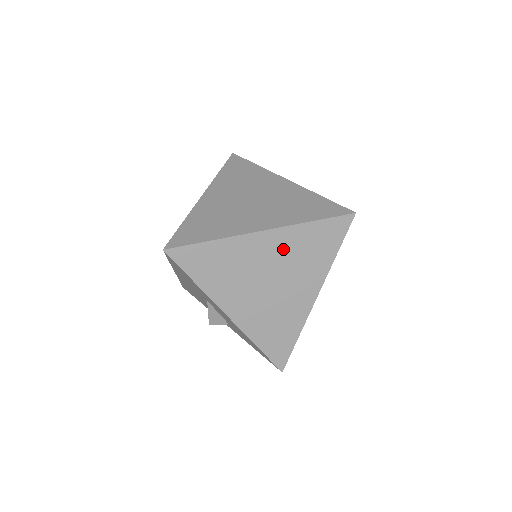
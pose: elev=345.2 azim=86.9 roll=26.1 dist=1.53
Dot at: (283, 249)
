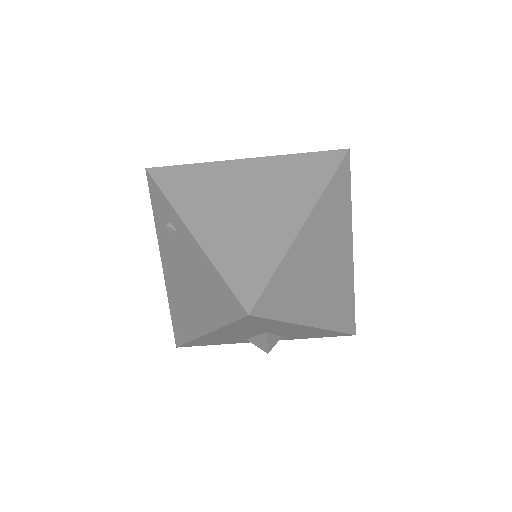
Dot at: (323, 225)
